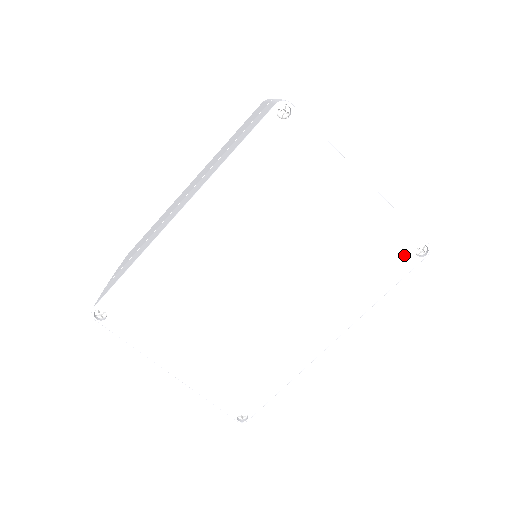
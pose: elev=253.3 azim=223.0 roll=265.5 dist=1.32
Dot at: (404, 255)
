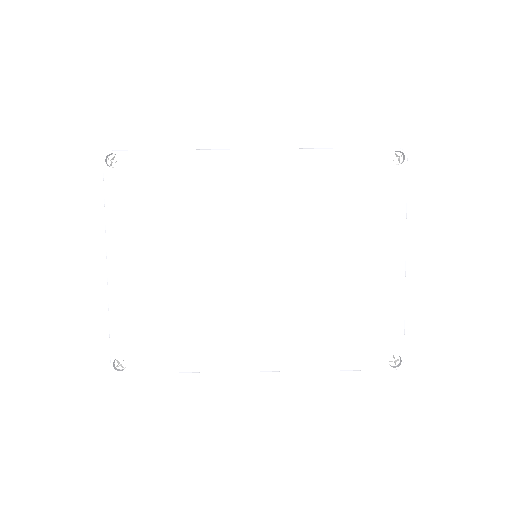
Dot at: (379, 351)
